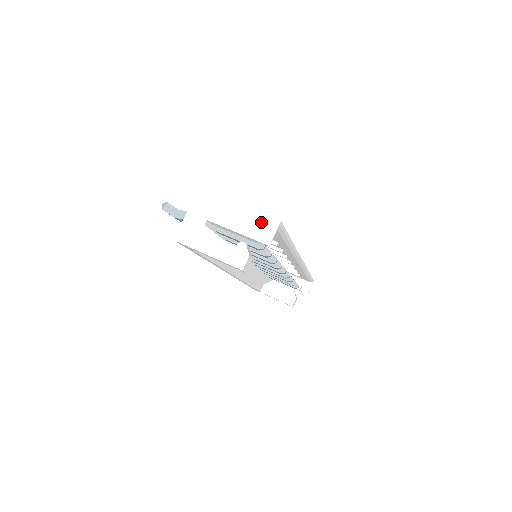
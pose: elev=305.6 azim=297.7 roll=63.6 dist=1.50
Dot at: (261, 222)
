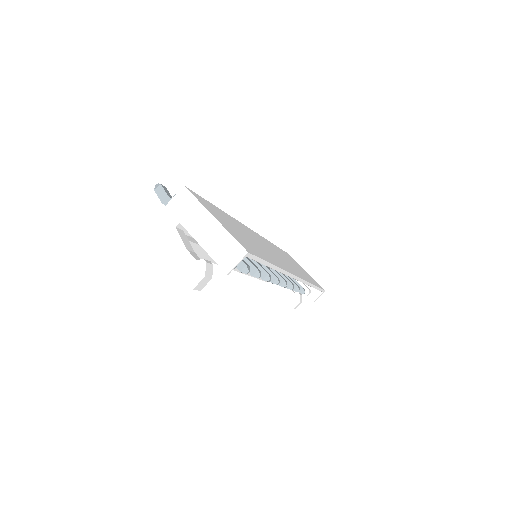
Dot at: (229, 246)
